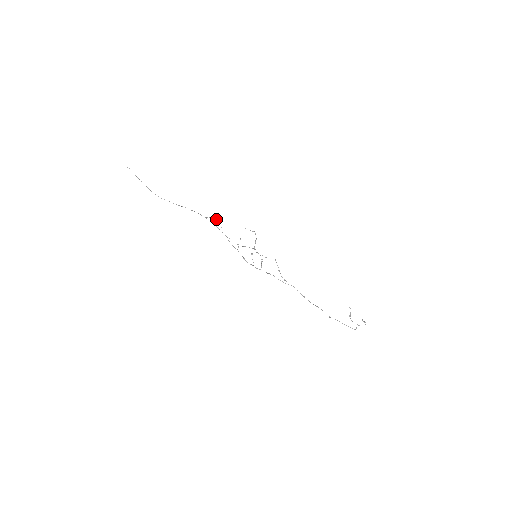
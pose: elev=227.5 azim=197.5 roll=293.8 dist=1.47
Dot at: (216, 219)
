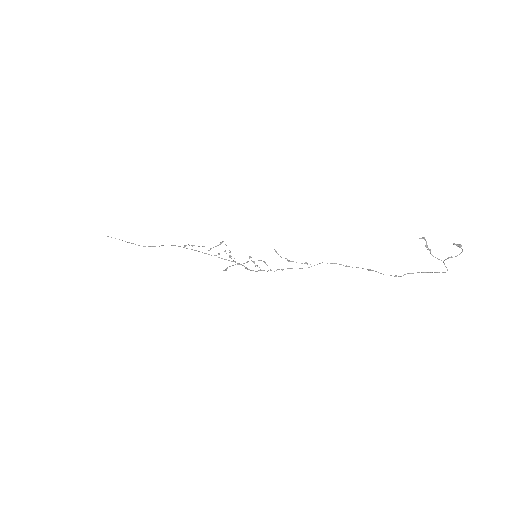
Dot at: occluded
